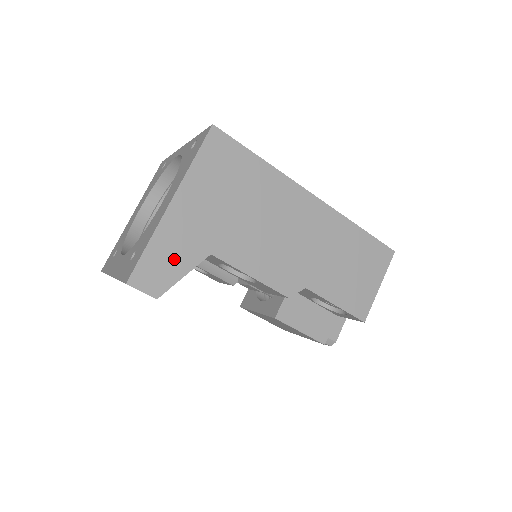
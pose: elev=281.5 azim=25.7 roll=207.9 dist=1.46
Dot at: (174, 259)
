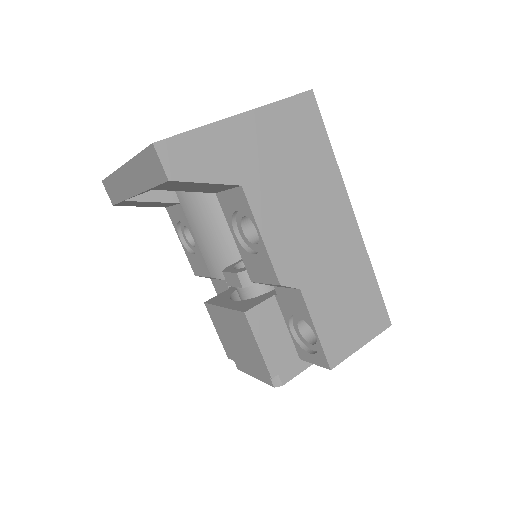
Dot at: (209, 161)
